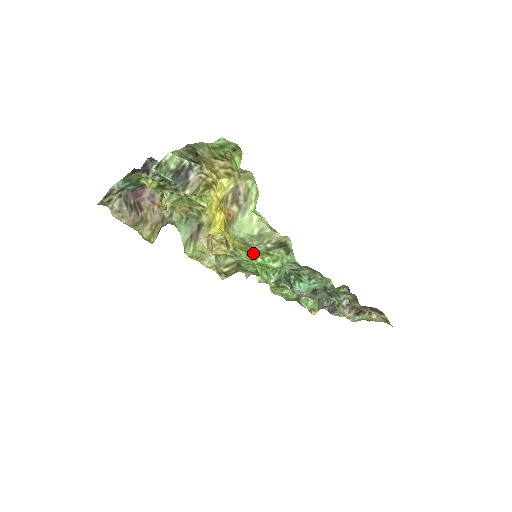
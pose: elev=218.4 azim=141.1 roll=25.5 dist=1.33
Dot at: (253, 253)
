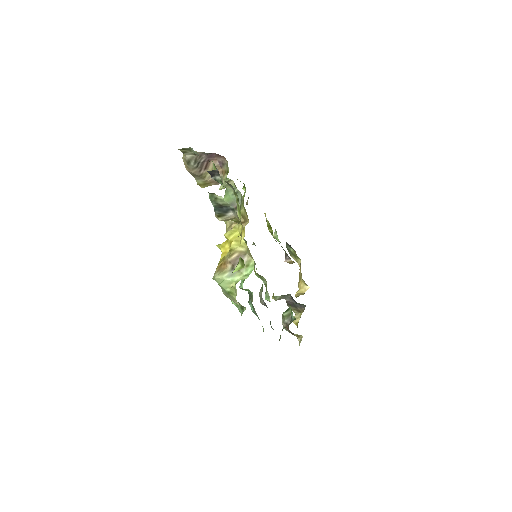
Dot at: occluded
